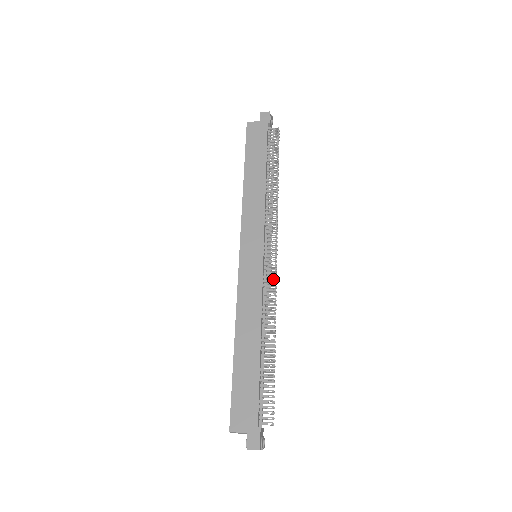
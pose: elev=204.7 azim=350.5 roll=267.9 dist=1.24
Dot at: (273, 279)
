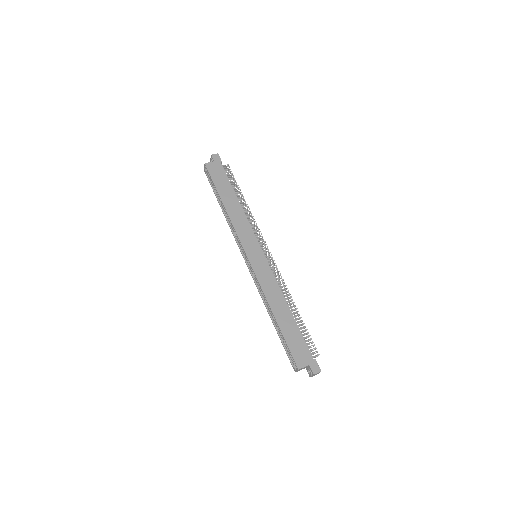
Dot at: (274, 268)
